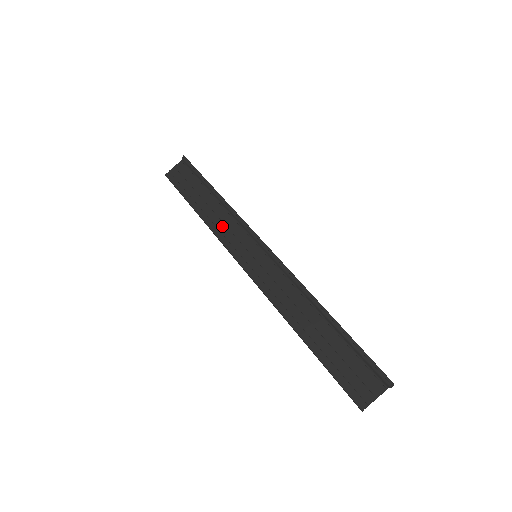
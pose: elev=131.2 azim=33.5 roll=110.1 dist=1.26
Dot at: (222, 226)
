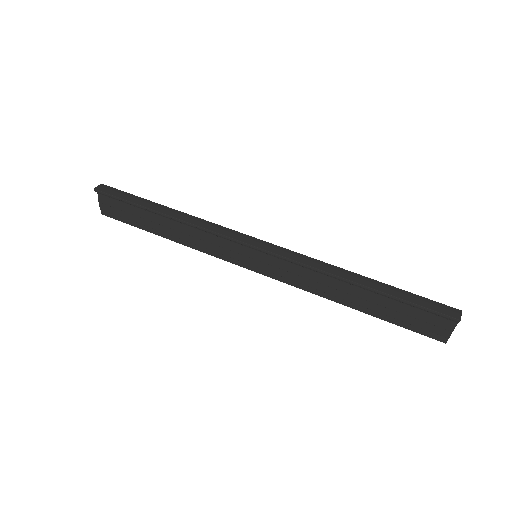
Dot at: (201, 242)
